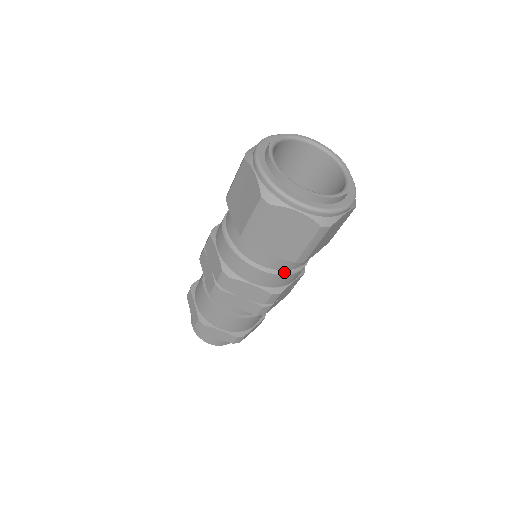
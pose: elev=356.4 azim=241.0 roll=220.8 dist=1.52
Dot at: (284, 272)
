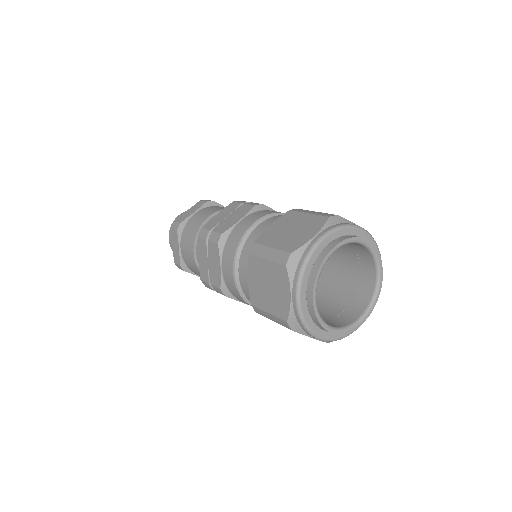
Dot at: occluded
